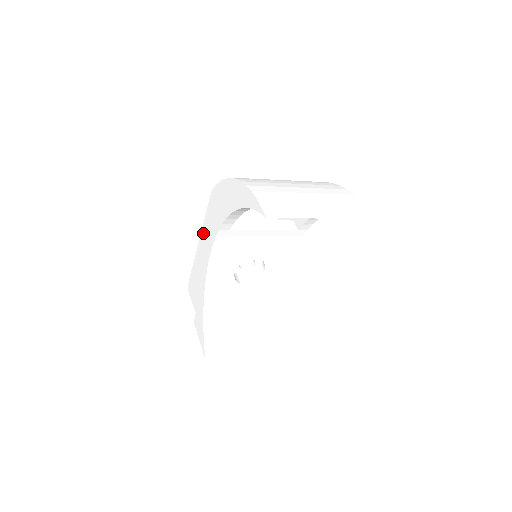
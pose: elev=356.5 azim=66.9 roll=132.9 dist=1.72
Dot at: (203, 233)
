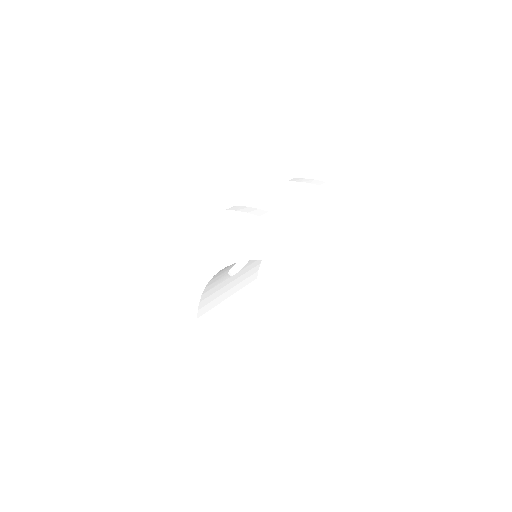
Dot at: (198, 242)
